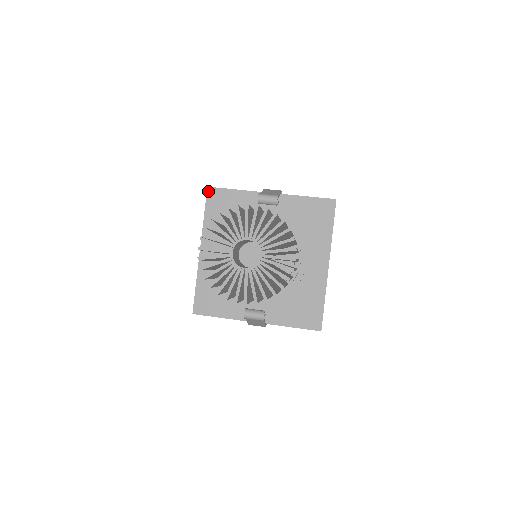
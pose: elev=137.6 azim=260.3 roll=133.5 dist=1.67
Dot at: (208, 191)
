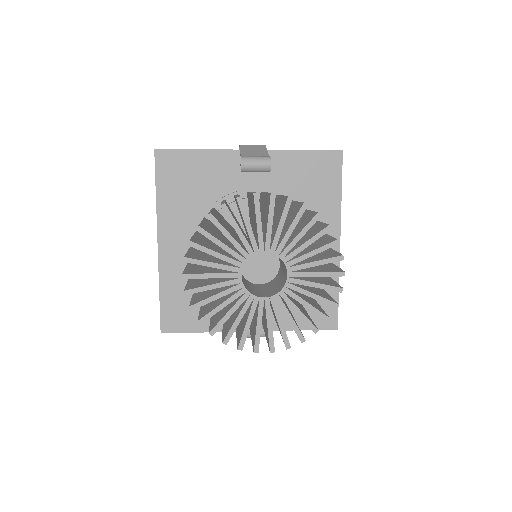
Dot at: (156, 156)
